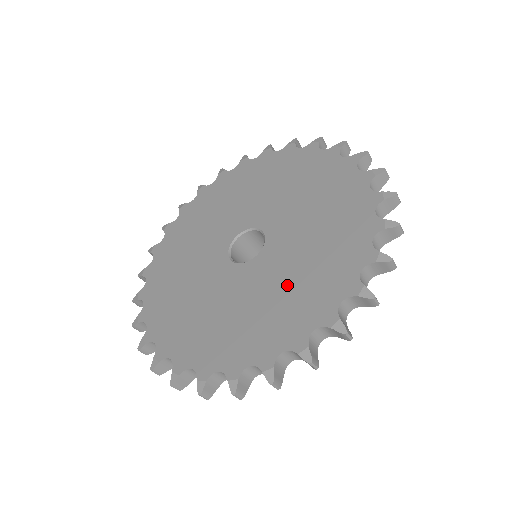
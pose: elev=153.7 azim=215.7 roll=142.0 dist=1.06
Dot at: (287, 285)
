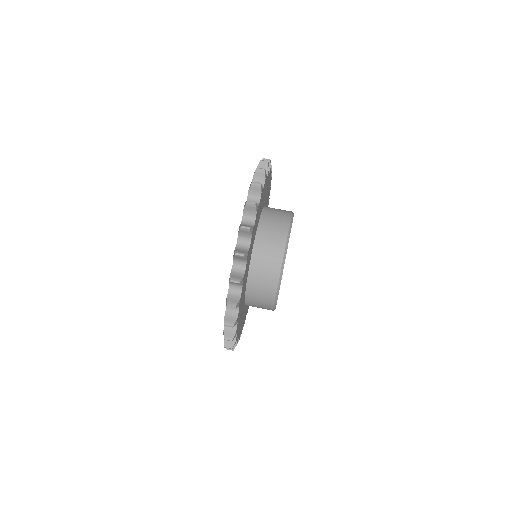
Dot at: occluded
